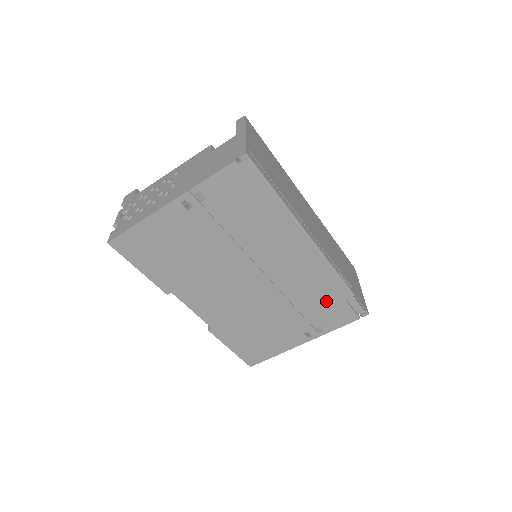
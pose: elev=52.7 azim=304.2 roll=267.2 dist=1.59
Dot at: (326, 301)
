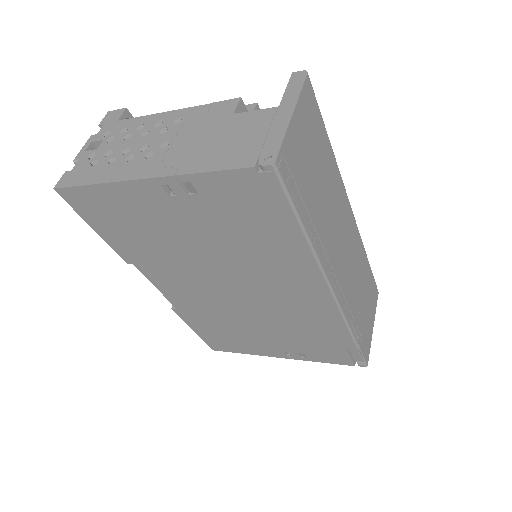
Dot at: (322, 340)
